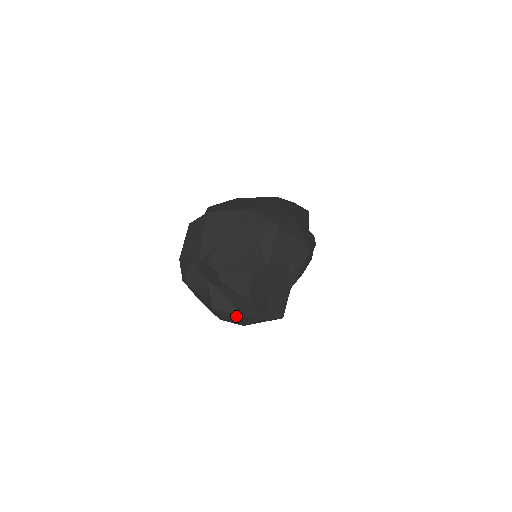
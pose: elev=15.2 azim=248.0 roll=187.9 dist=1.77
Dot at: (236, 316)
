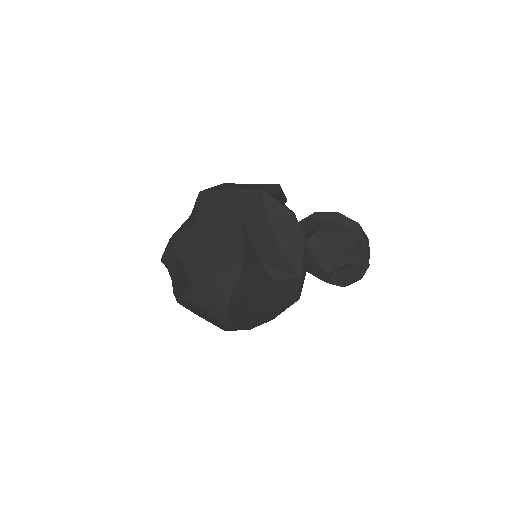
Dot at: (192, 289)
